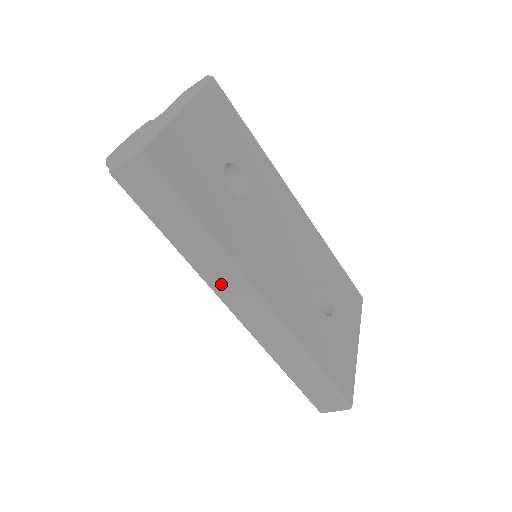
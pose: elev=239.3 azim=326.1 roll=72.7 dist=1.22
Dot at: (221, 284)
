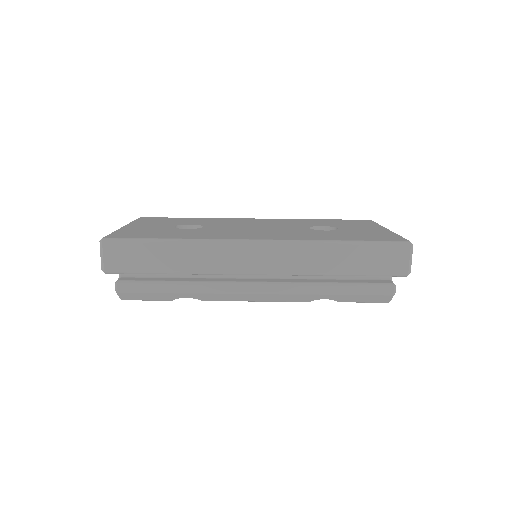
Dot at: (225, 262)
